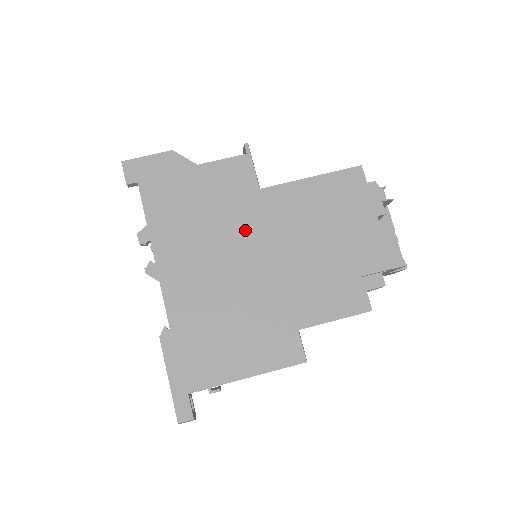
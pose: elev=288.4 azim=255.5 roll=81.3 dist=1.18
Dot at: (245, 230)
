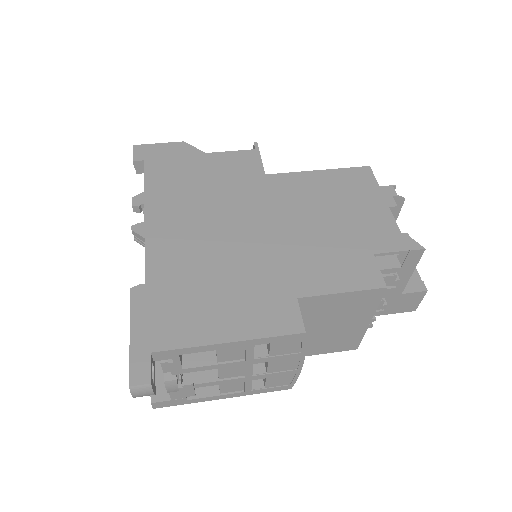
Dot at: (246, 204)
